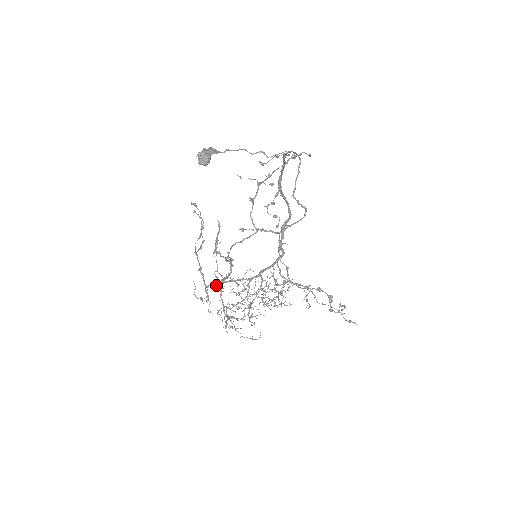
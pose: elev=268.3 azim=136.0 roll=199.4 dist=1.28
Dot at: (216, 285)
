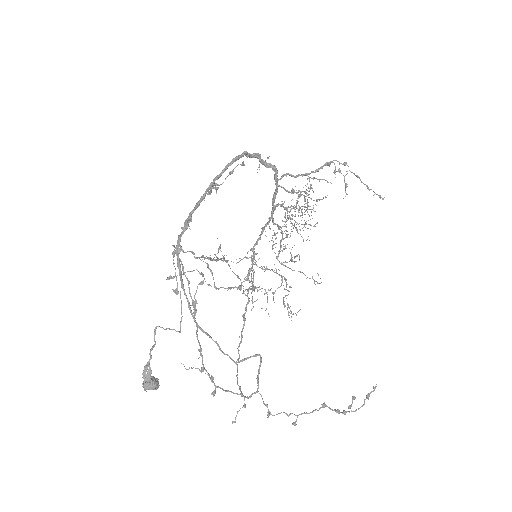
Dot at: (252, 271)
